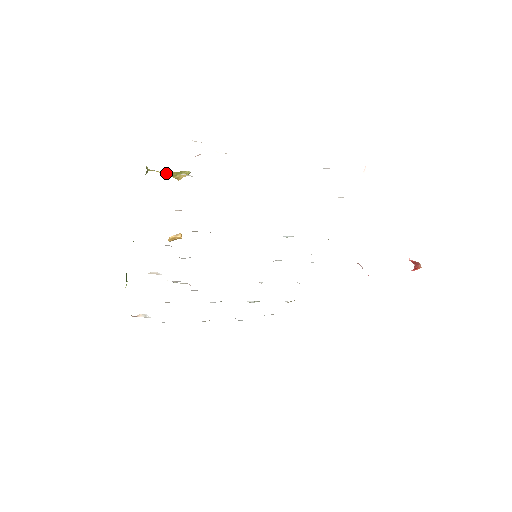
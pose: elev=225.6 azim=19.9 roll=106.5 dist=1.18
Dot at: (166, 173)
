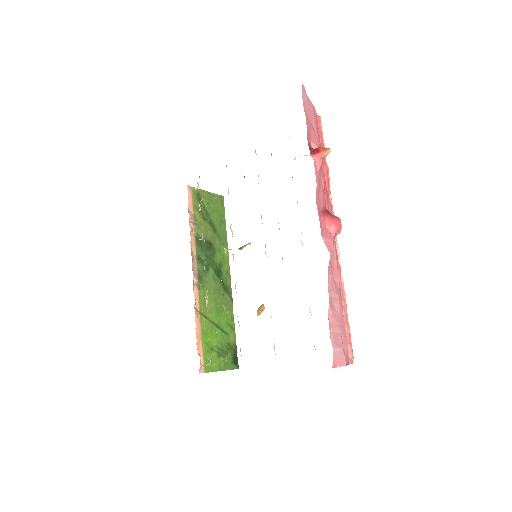
Dot at: occluded
